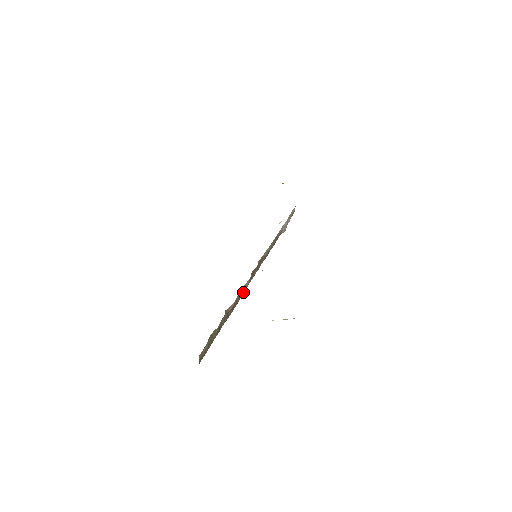
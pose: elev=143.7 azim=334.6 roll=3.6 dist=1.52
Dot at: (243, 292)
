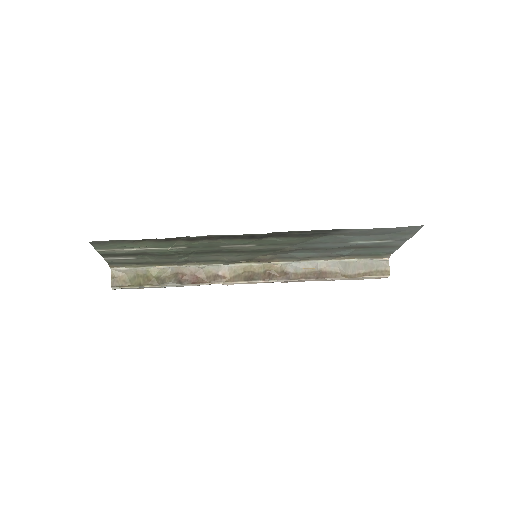
Dot at: (220, 280)
